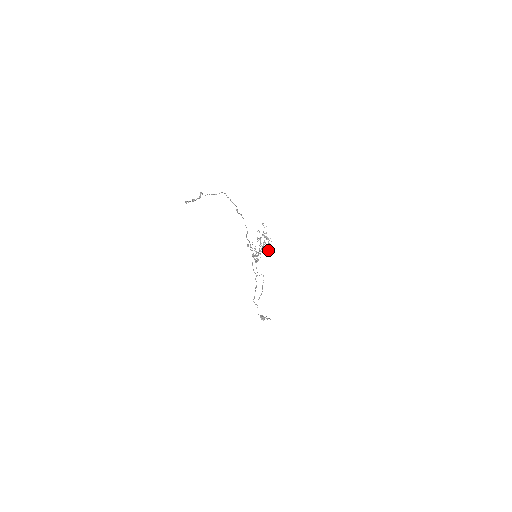
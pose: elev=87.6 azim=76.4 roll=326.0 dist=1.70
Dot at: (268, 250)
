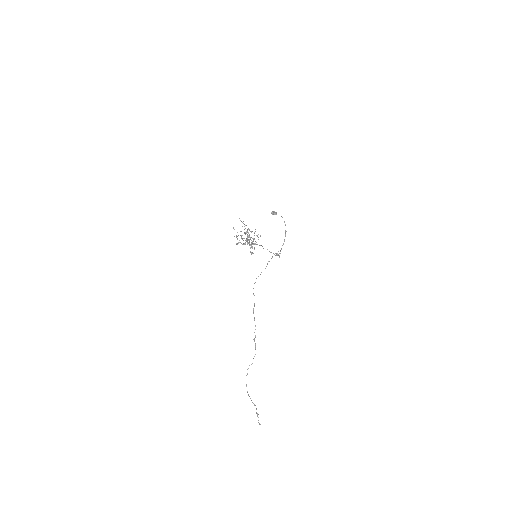
Dot at: occluded
